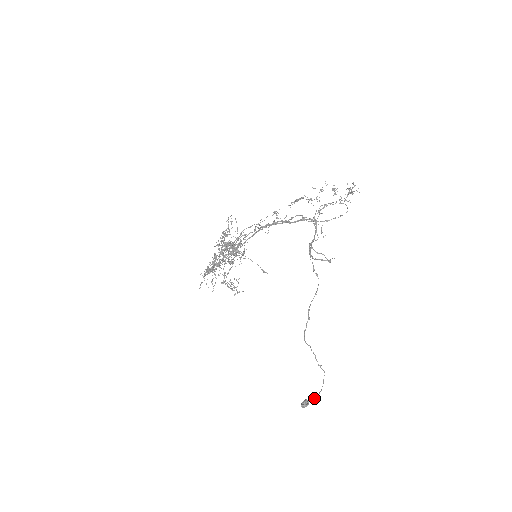
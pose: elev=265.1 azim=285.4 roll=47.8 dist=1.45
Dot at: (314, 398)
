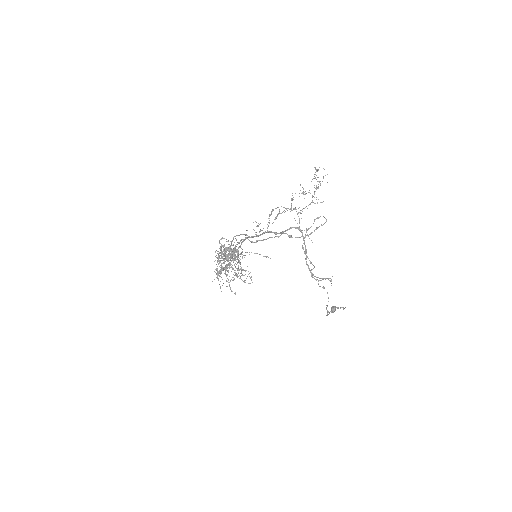
Dot at: occluded
